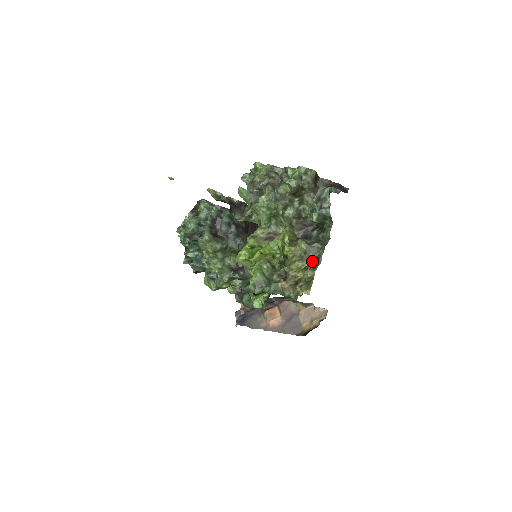
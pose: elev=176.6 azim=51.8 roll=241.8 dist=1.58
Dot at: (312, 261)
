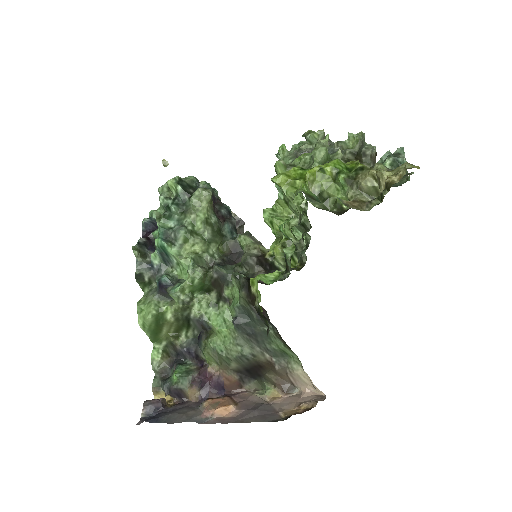
Dot at: occluded
